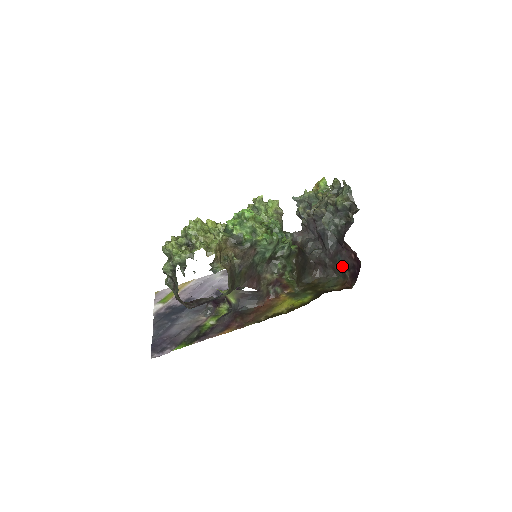
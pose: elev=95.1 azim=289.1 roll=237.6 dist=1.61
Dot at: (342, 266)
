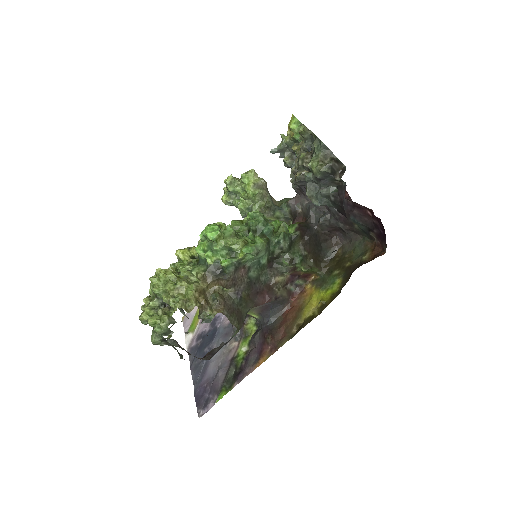
Dot at: (362, 228)
